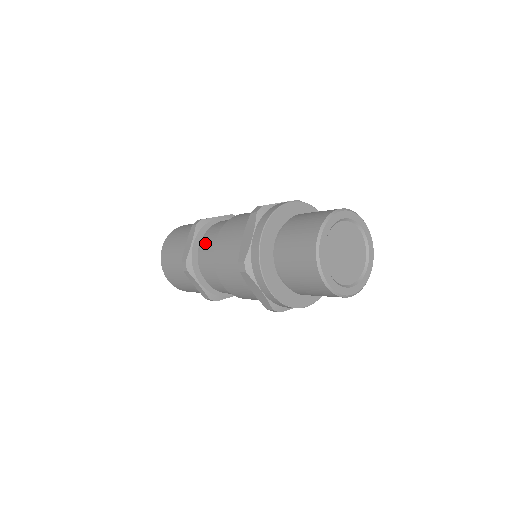
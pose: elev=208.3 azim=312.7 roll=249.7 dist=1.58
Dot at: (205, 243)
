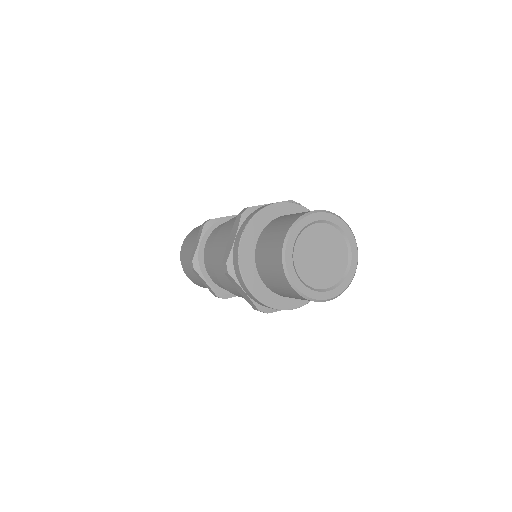
Dot at: occluded
